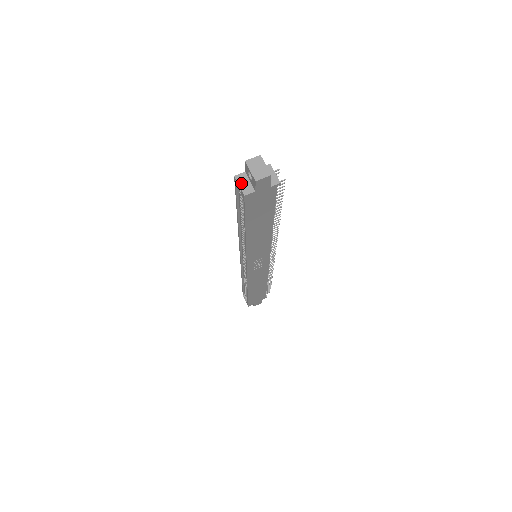
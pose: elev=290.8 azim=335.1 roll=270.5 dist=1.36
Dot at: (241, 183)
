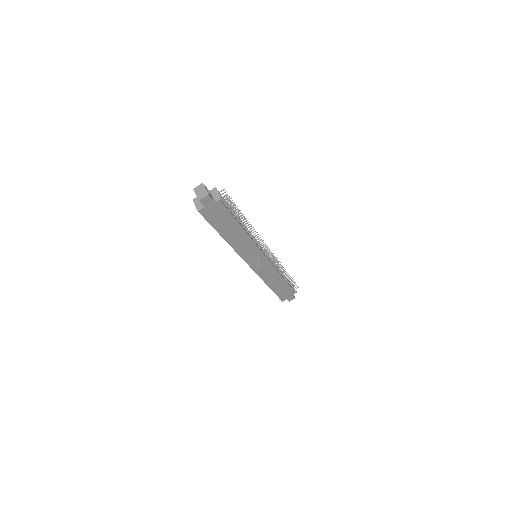
Dot at: (196, 203)
